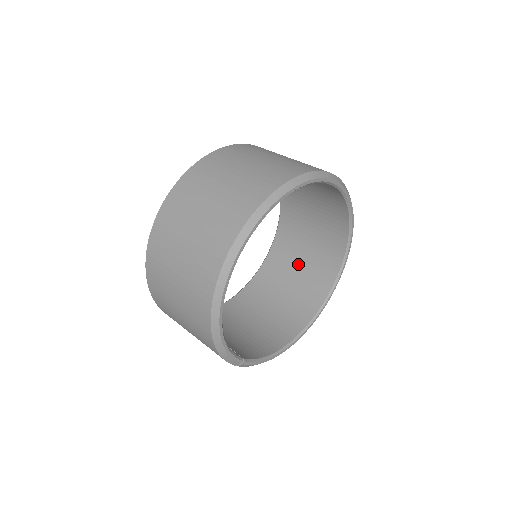
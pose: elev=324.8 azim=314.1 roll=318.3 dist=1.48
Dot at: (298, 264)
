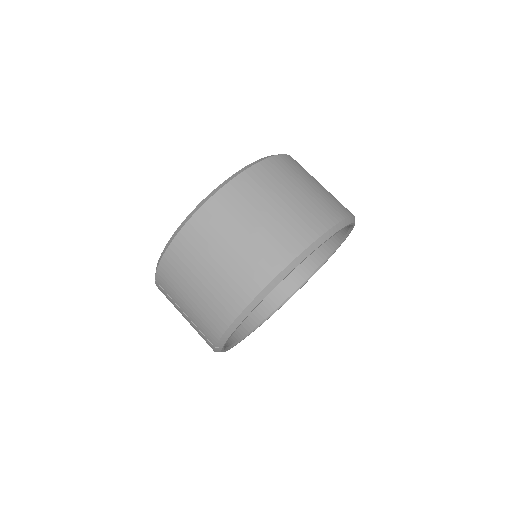
Dot at: occluded
